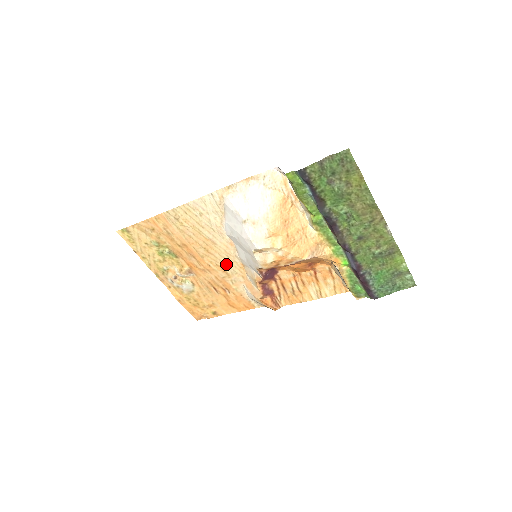
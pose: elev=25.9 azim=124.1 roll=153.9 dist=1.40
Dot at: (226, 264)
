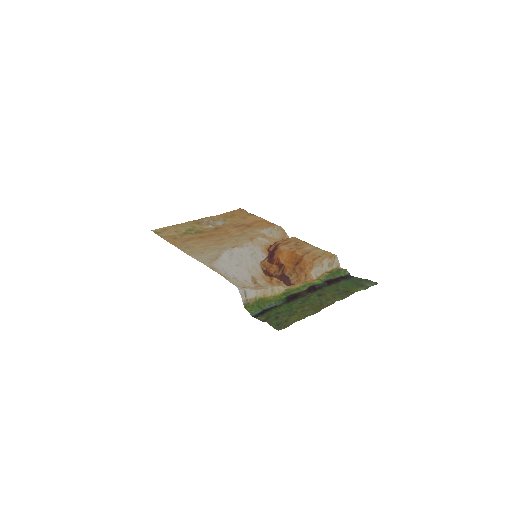
Dot at: (239, 237)
